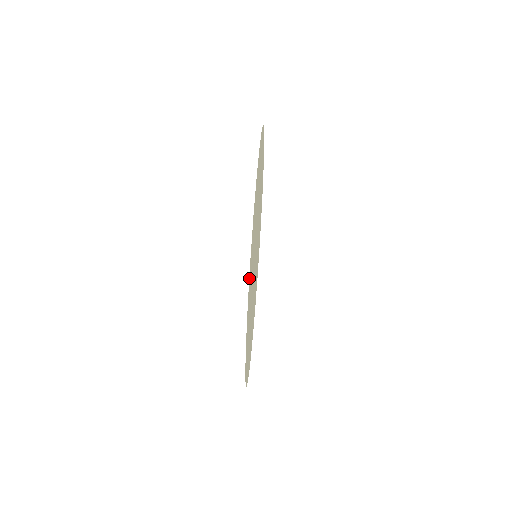
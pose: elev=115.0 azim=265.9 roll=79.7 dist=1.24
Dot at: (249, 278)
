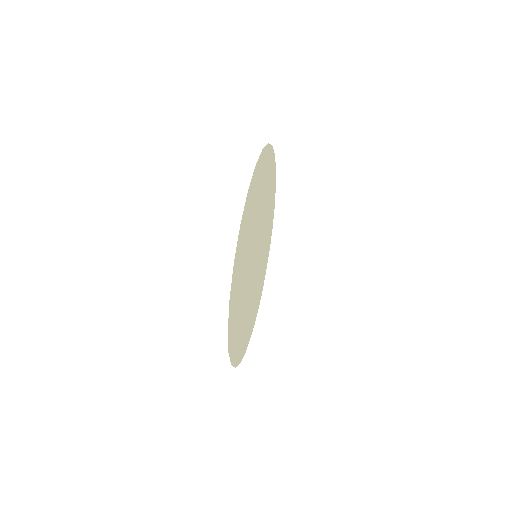
Dot at: (265, 149)
